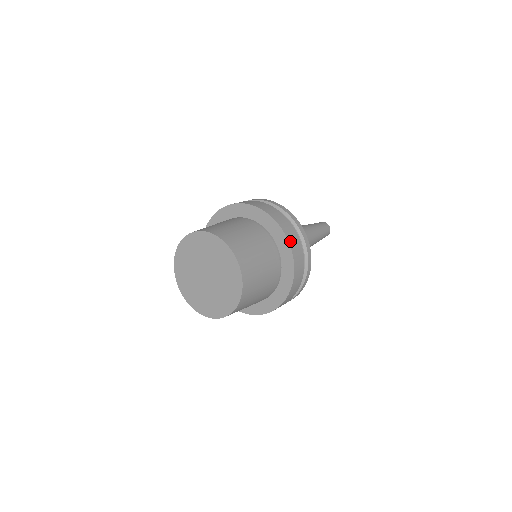
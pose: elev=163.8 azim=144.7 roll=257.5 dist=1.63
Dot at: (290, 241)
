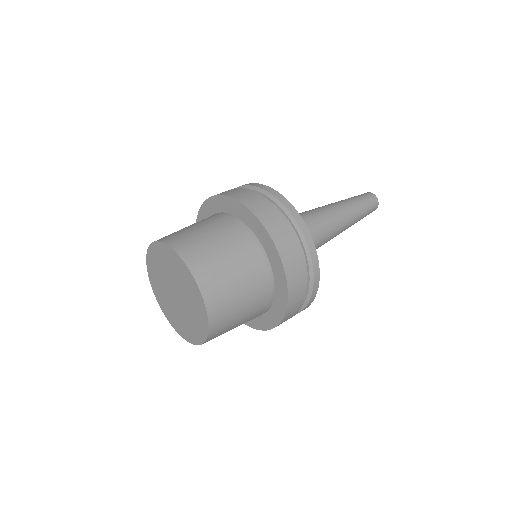
Dot at: (265, 223)
